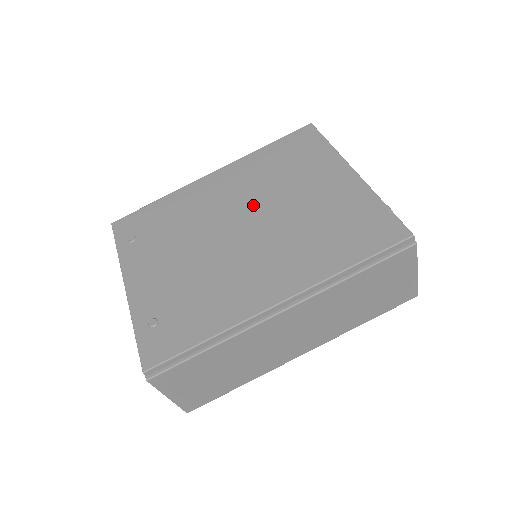
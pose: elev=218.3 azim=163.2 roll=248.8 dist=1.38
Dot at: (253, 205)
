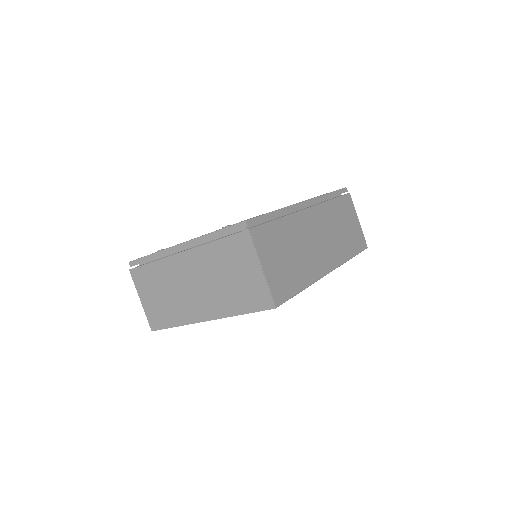
Dot at: occluded
